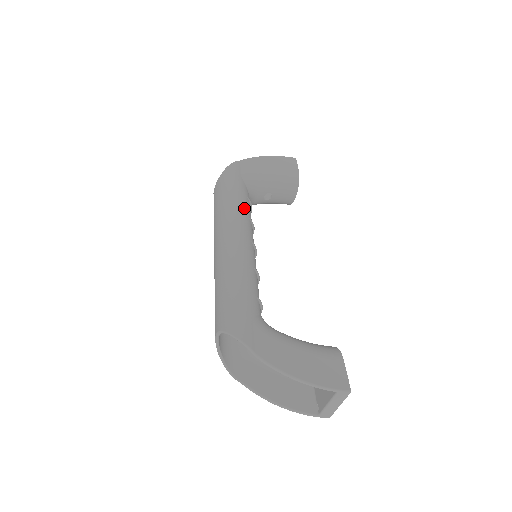
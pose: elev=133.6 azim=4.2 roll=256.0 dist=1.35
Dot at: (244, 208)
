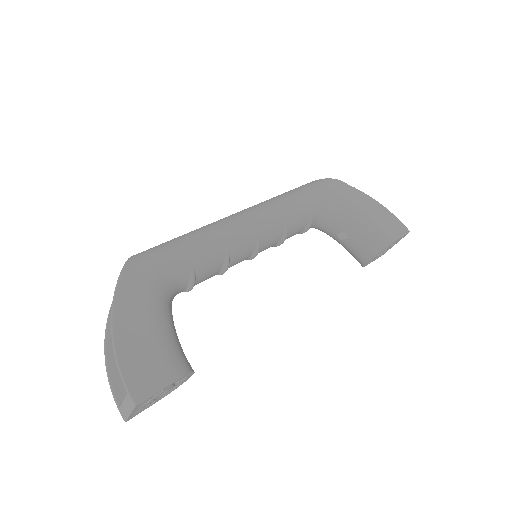
Dot at: (292, 211)
